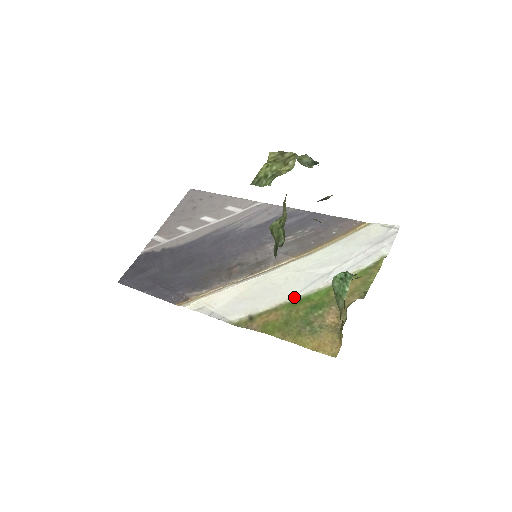
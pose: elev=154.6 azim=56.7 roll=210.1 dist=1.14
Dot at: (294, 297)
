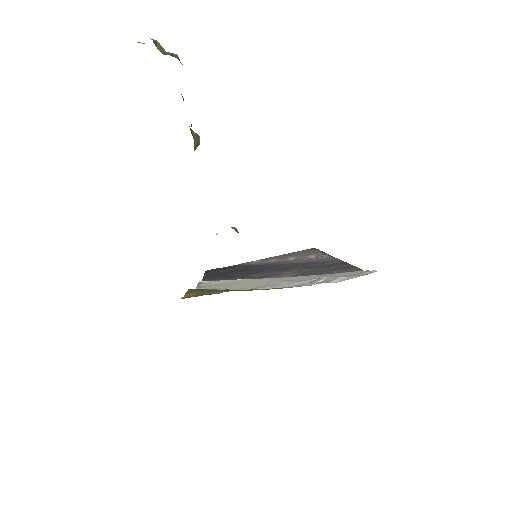
Dot at: (243, 289)
